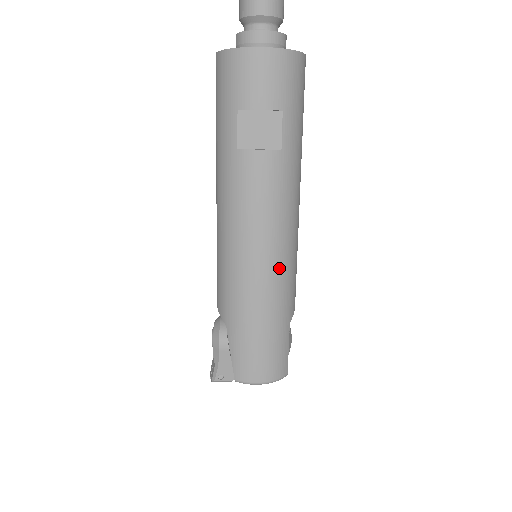
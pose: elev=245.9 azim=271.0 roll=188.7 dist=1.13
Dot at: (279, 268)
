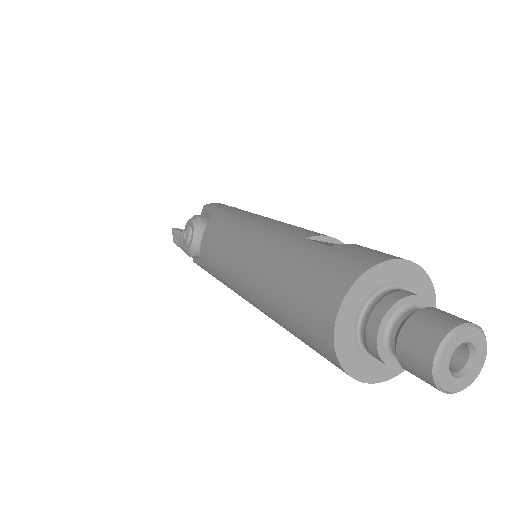
Dot at: occluded
